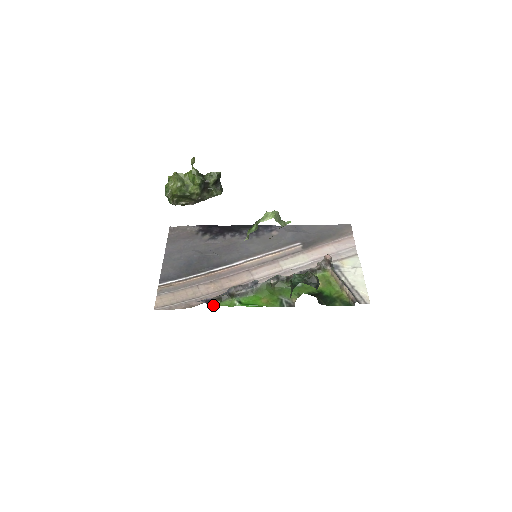
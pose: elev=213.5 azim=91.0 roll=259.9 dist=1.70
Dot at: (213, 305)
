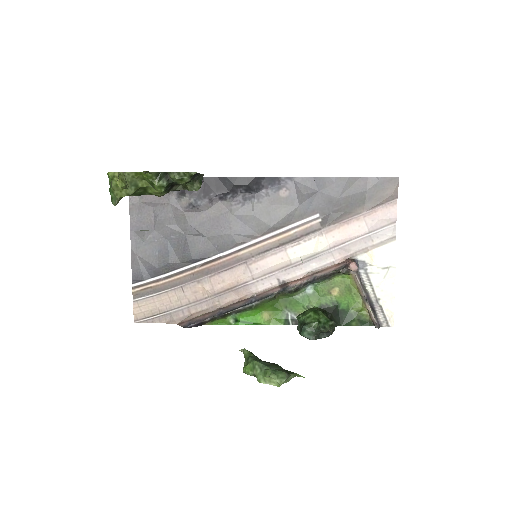
Dot at: (204, 324)
